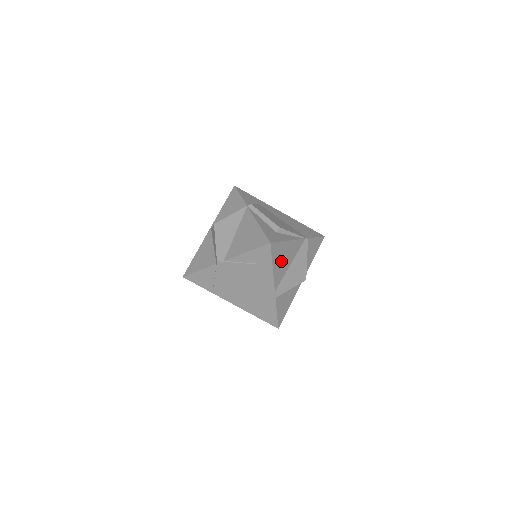
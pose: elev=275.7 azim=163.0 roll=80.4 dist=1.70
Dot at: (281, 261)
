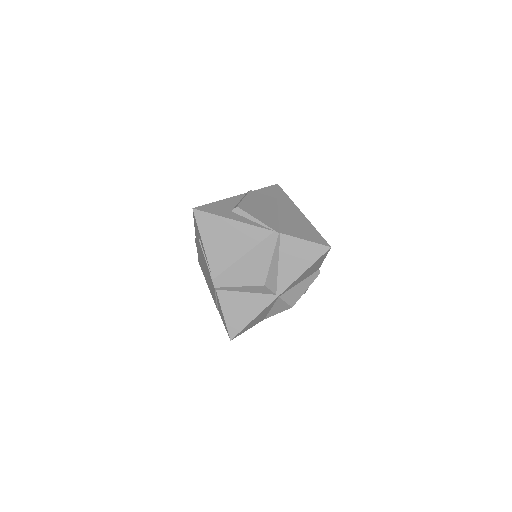
Dot at: (221, 242)
